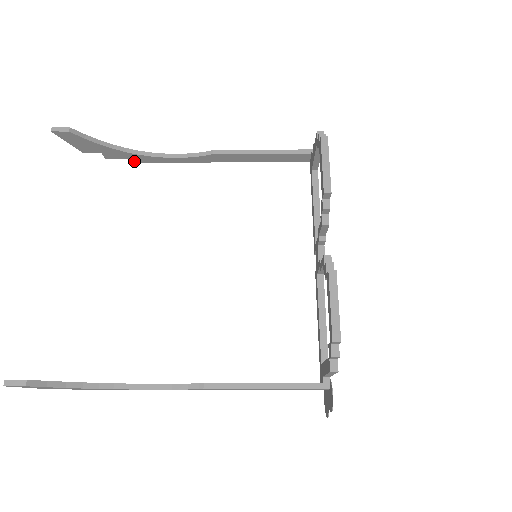
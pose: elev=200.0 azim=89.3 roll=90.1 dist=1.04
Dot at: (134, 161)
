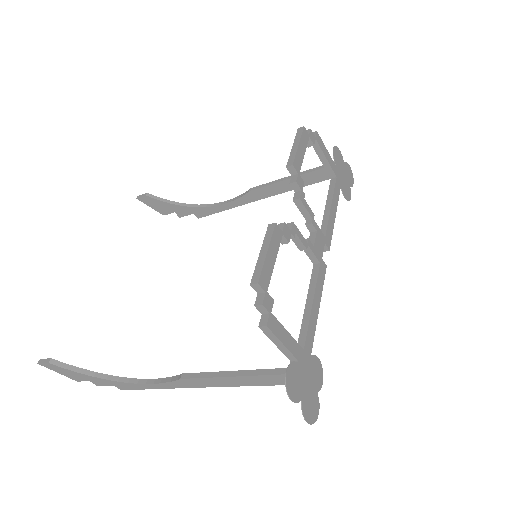
Dot at: (199, 216)
